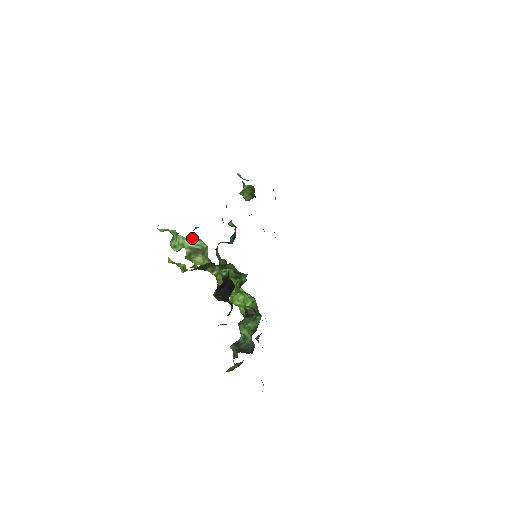
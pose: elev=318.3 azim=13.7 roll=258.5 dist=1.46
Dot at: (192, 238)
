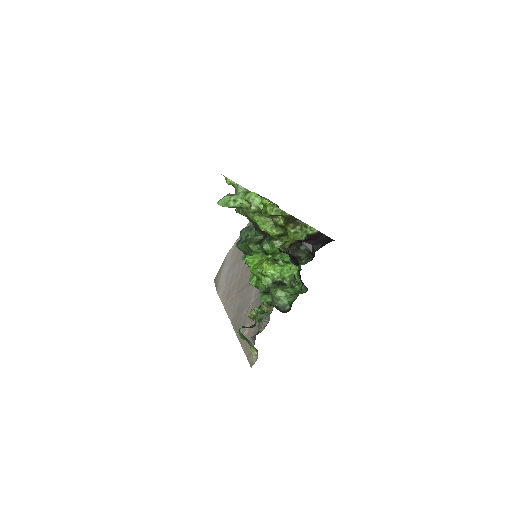
Dot at: (266, 200)
